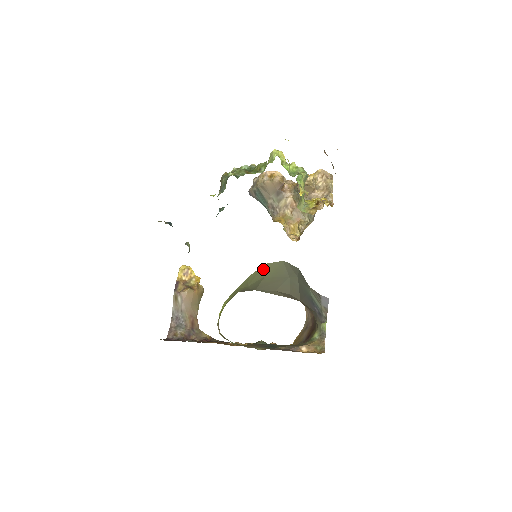
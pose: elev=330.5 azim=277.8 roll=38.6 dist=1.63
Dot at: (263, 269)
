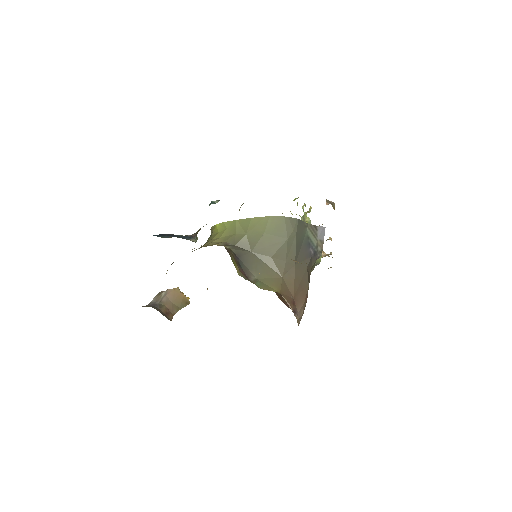
Dot at: (265, 221)
